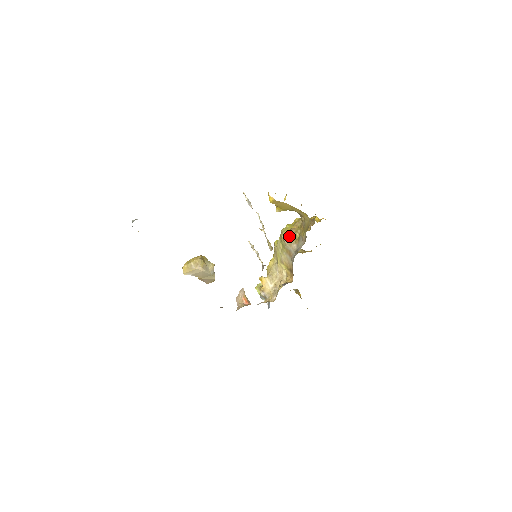
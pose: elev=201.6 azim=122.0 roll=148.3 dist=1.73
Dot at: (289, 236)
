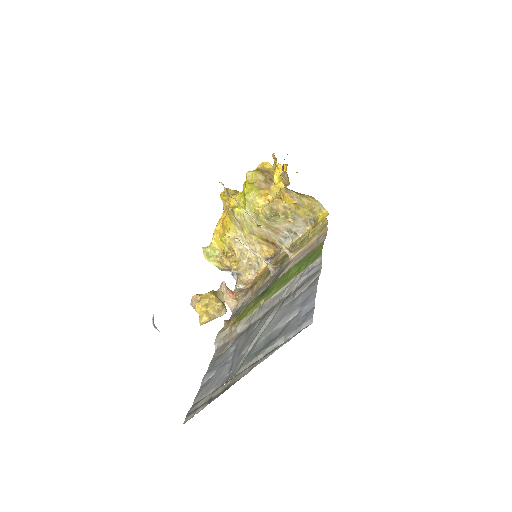
Dot at: (279, 216)
